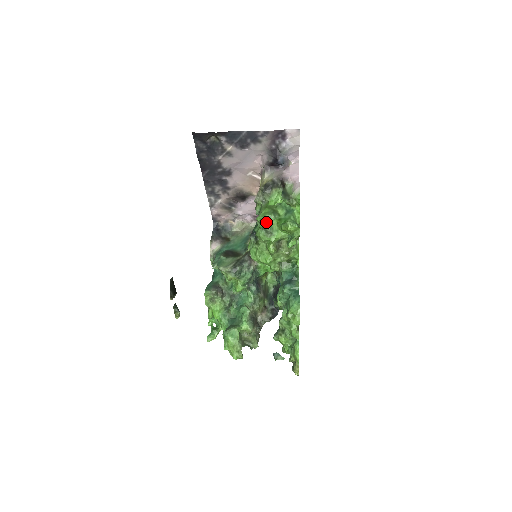
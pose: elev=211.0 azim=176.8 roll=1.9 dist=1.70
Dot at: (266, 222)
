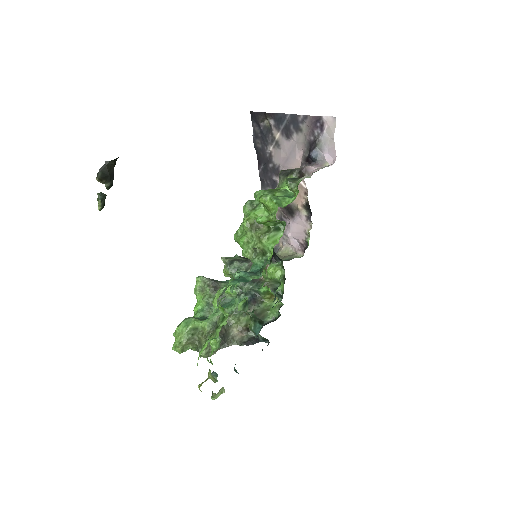
Dot at: (257, 196)
